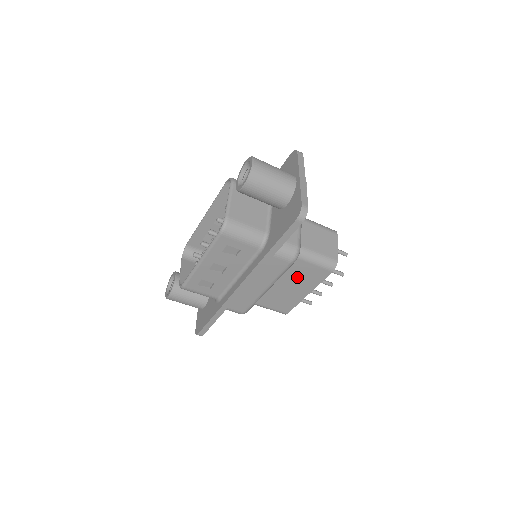
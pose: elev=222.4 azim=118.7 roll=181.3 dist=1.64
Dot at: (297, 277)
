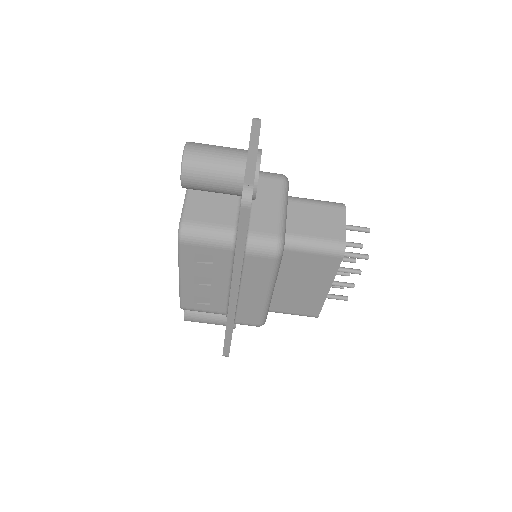
Dot at: (303, 272)
